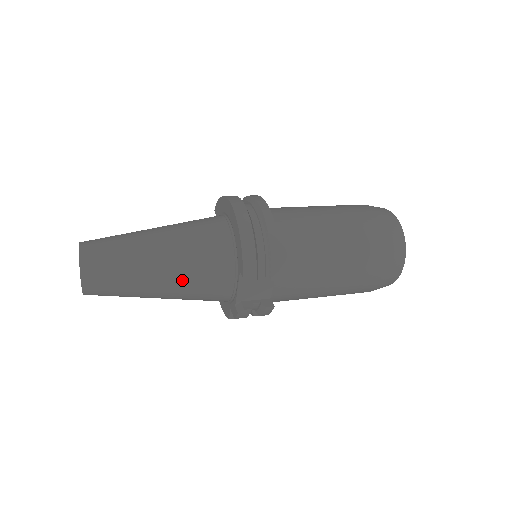
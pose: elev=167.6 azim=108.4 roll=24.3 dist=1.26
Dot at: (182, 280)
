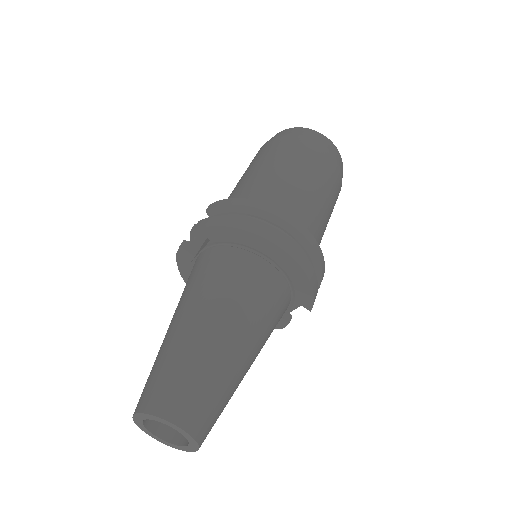
Dot at: occluded
